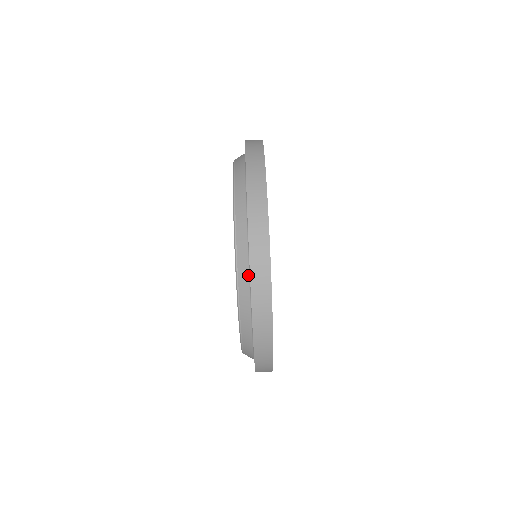
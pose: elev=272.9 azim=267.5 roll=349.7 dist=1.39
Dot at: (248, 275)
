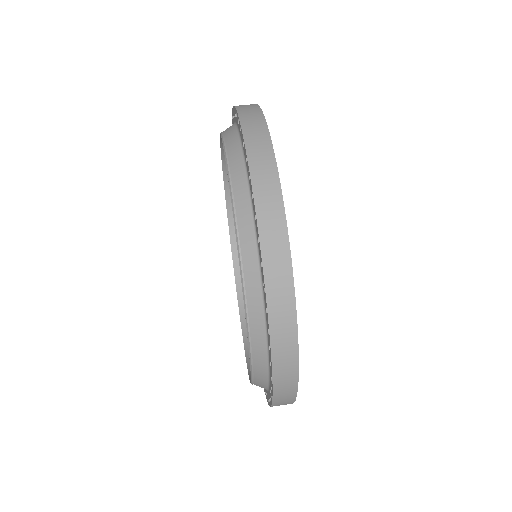
Dot at: (241, 155)
